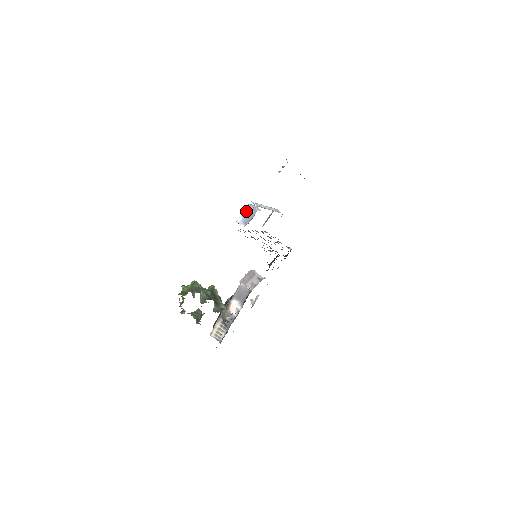
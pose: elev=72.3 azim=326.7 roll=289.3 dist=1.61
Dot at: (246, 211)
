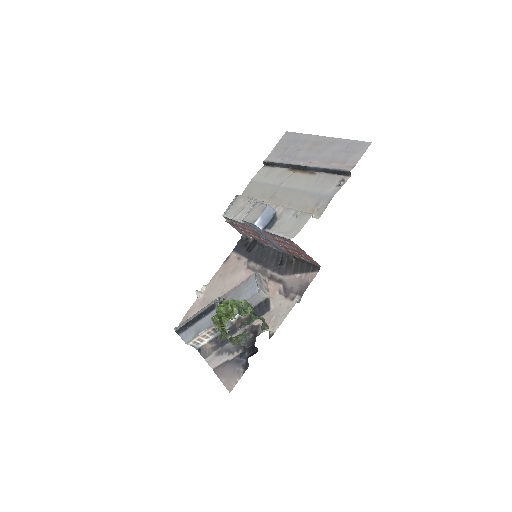
Dot at: (265, 212)
